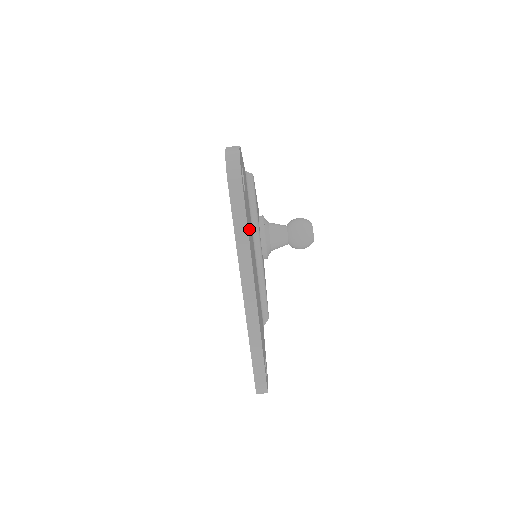
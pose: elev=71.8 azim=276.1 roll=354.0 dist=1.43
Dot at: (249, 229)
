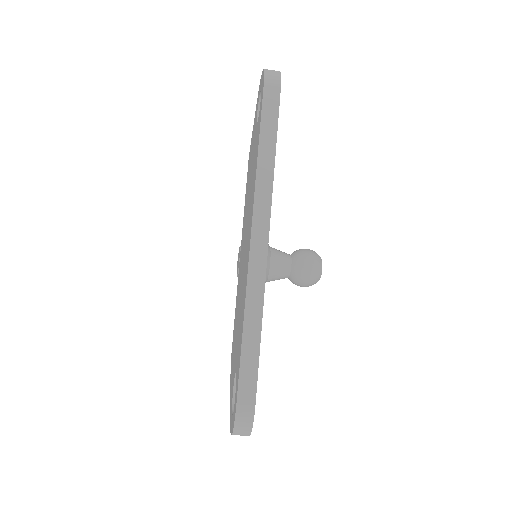
Dot at: occluded
